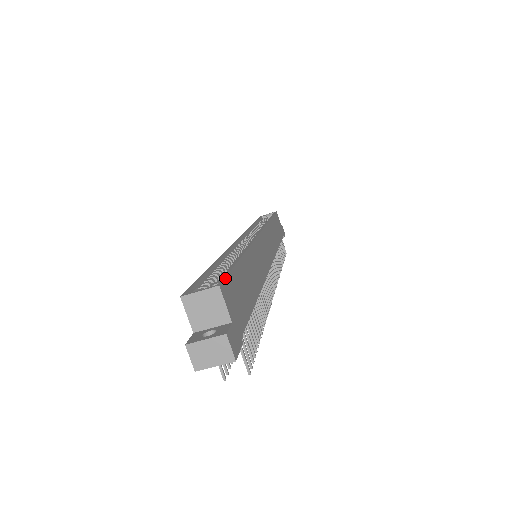
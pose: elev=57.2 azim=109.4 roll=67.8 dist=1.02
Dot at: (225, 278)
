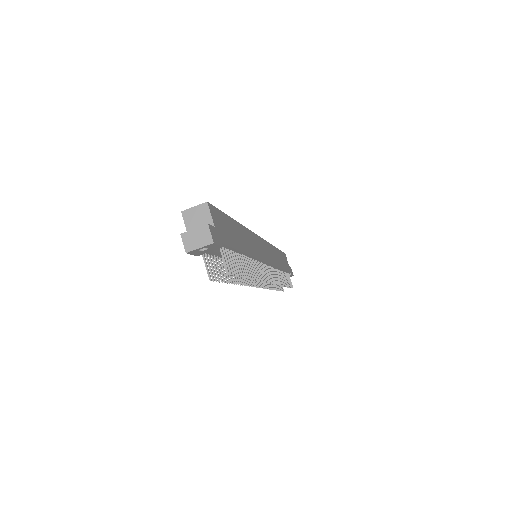
Dot at: (214, 206)
